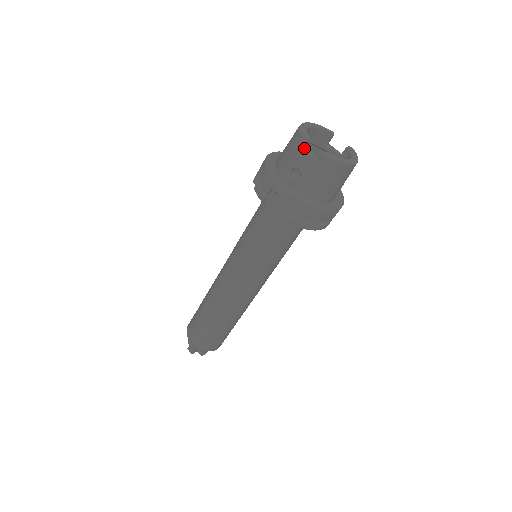
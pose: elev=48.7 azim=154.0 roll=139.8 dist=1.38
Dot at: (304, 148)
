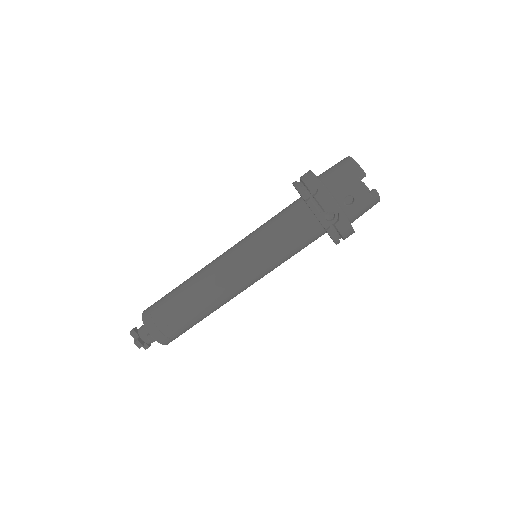
Dot at: (361, 182)
